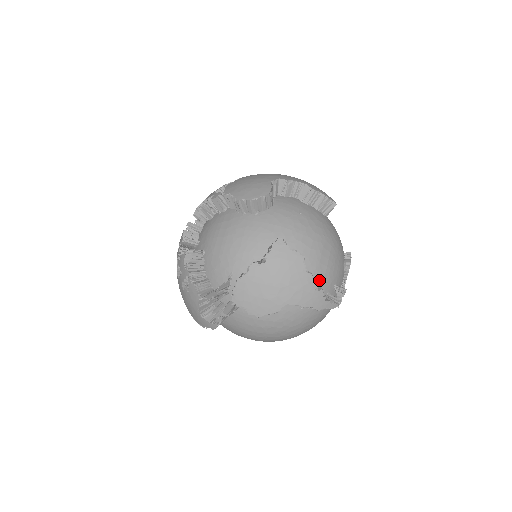
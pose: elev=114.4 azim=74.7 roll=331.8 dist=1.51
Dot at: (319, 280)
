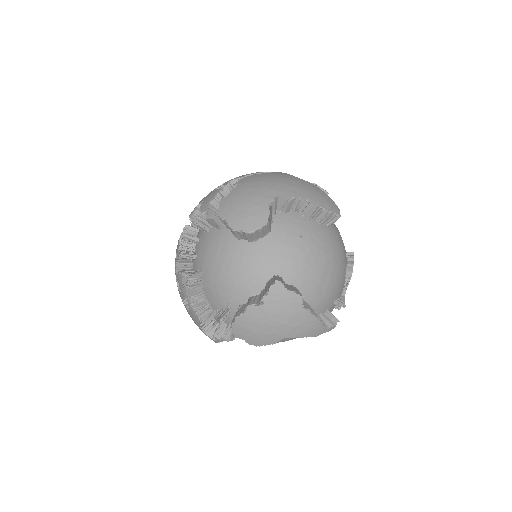
Dot at: (318, 305)
